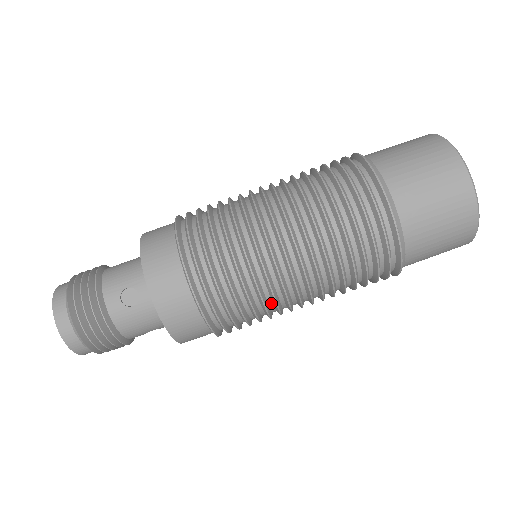
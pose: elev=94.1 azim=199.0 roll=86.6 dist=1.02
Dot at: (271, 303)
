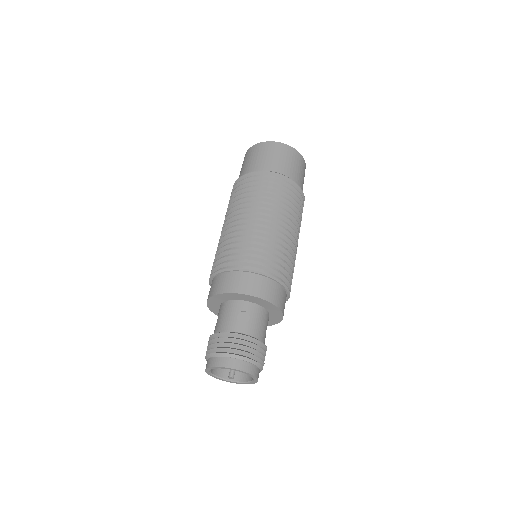
Dot at: occluded
